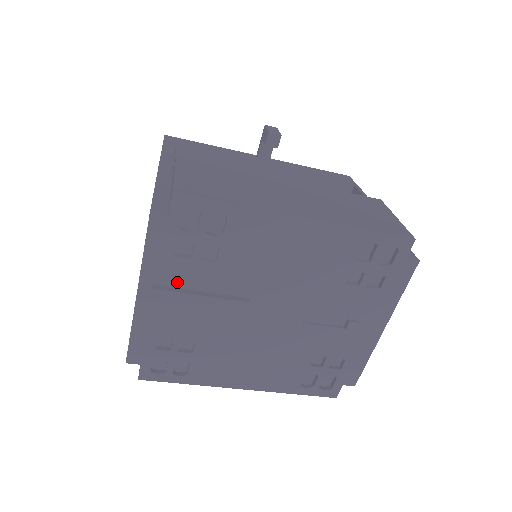
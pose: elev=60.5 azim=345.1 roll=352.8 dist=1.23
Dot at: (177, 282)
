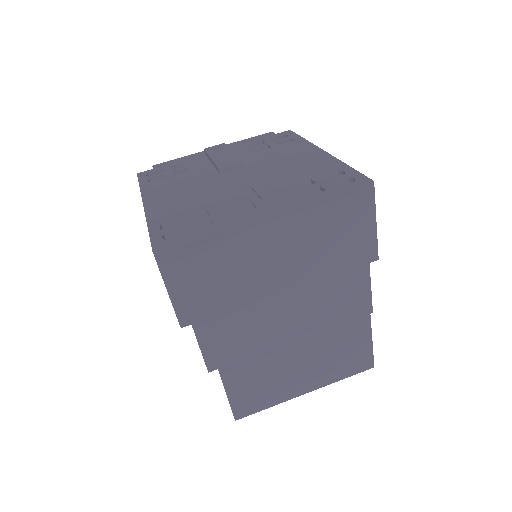
Dot at: (234, 151)
